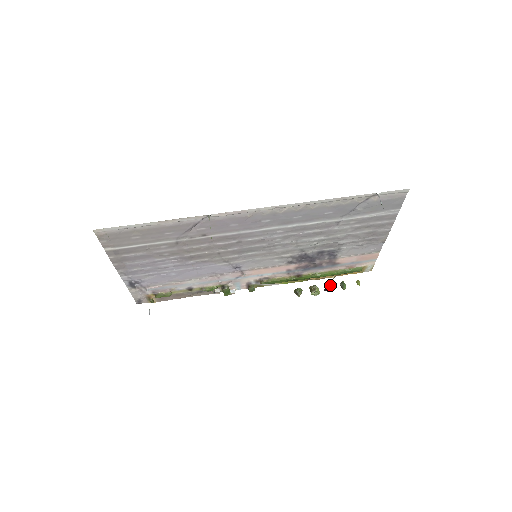
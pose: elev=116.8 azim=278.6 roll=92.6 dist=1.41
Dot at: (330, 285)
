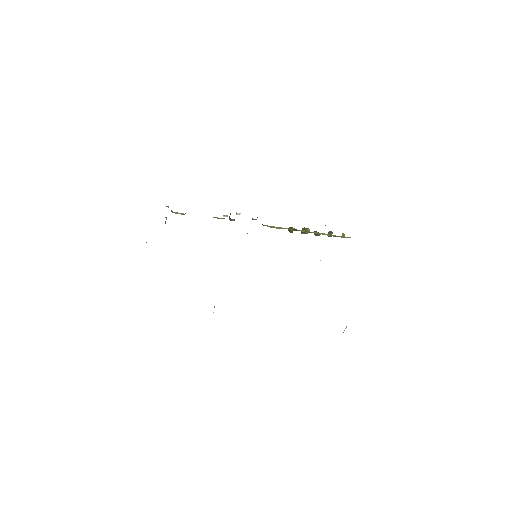
Dot at: (319, 235)
